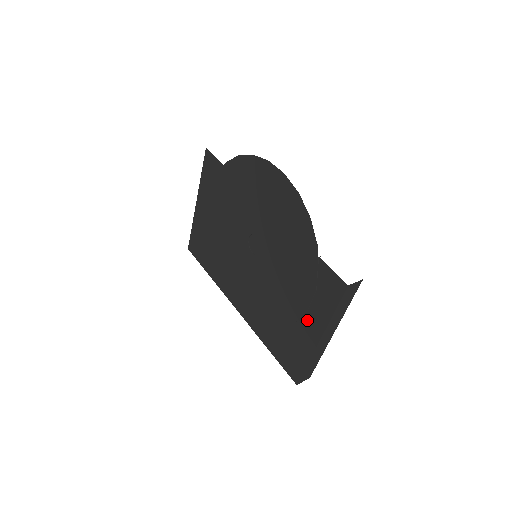
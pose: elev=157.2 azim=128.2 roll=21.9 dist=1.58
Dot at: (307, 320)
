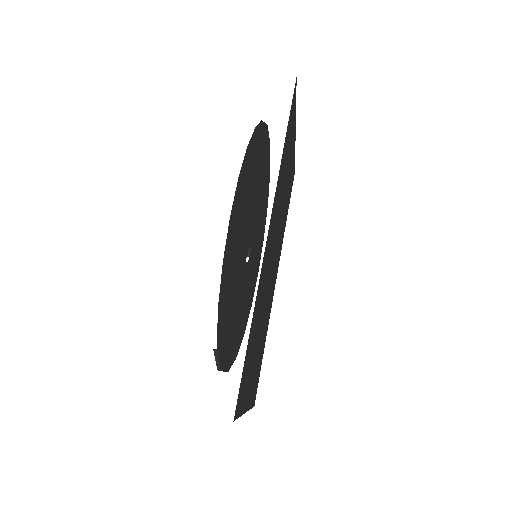
Dot at: occluded
